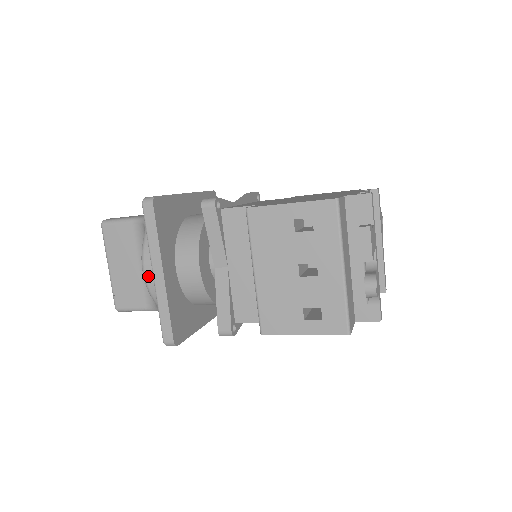
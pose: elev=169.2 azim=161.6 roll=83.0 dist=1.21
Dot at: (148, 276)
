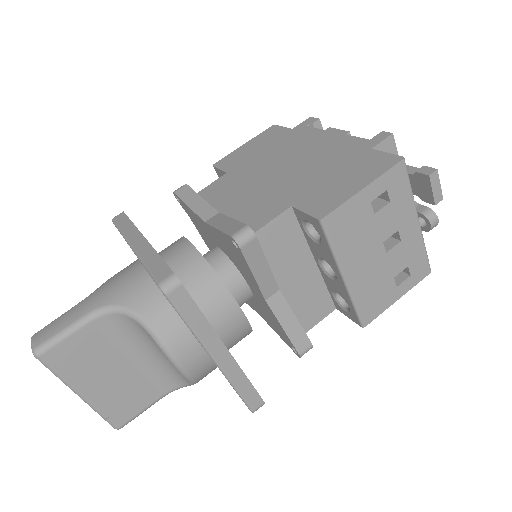
Dot at: (188, 366)
